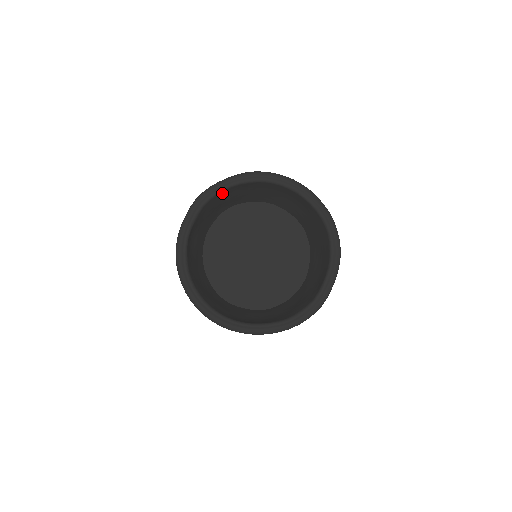
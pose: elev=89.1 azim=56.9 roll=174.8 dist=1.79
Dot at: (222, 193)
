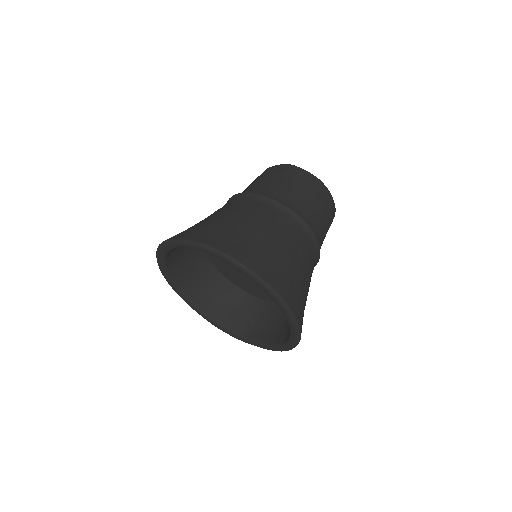
Dot at: occluded
